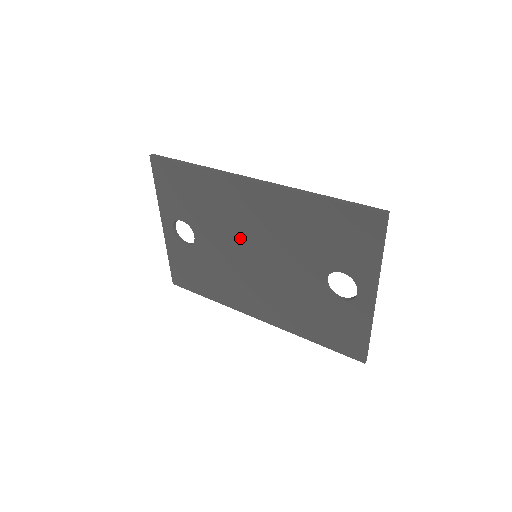
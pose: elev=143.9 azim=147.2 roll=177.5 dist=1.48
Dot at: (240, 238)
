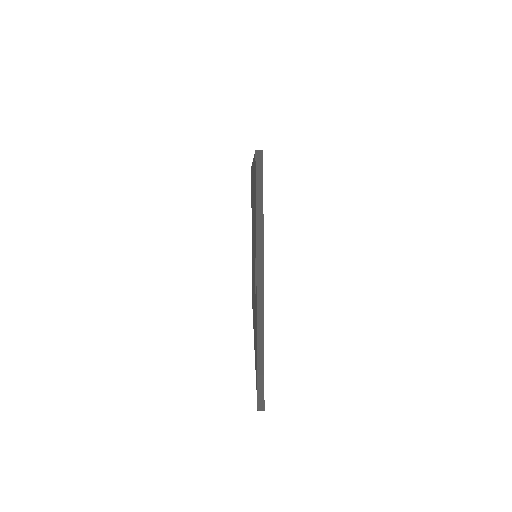
Dot at: occluded
